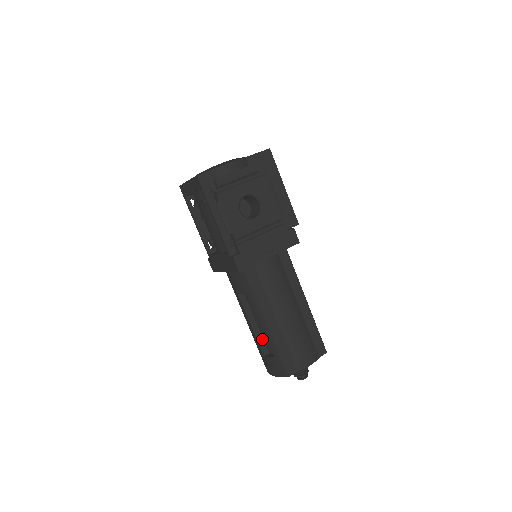
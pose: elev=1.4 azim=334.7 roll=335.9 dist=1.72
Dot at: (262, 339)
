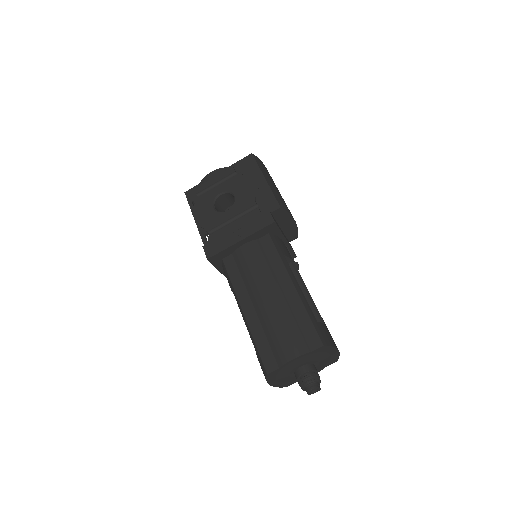
Dot at: occluded
